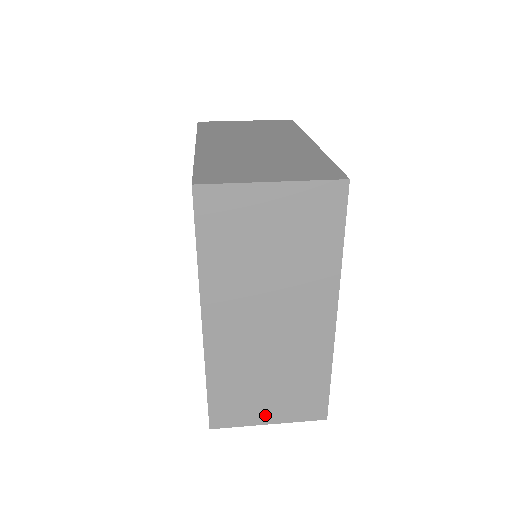
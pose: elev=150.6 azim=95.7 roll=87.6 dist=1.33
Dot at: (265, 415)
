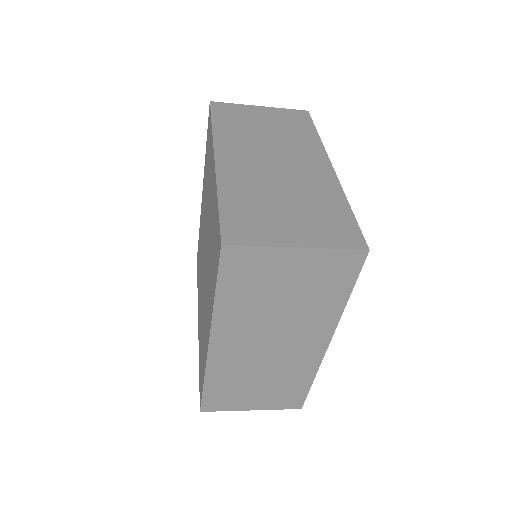
Dot at: (250, 404)
